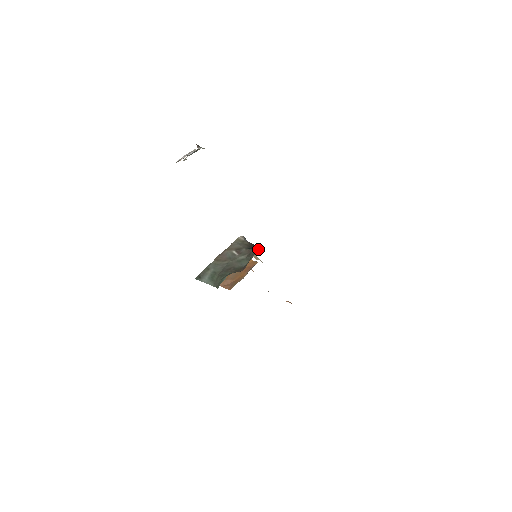
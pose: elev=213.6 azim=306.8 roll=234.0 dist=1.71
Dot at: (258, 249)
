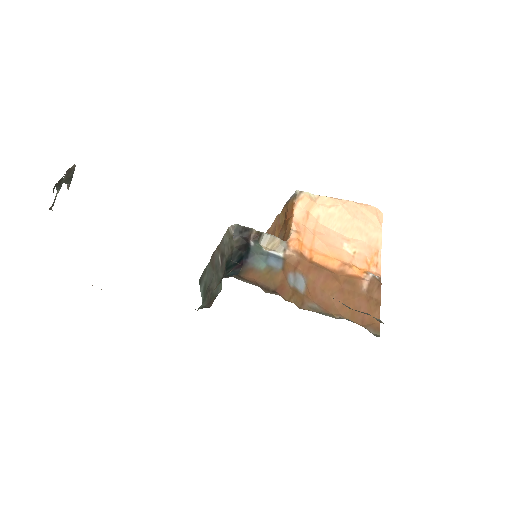
Dot at: (221, 279)
